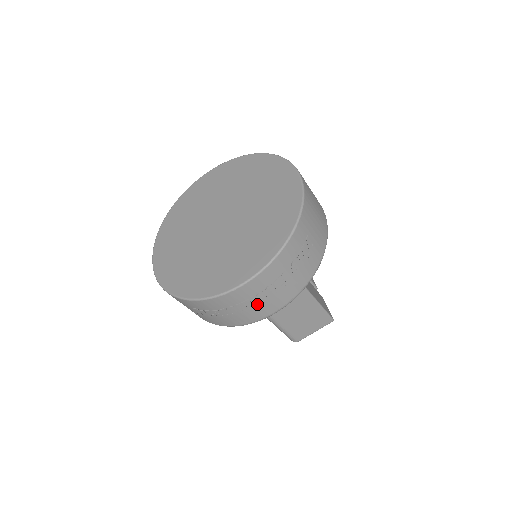
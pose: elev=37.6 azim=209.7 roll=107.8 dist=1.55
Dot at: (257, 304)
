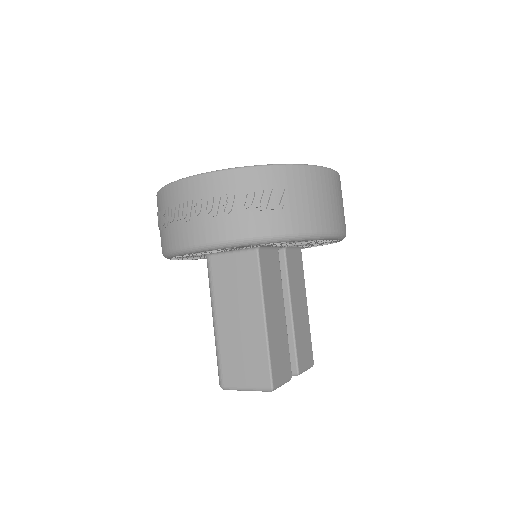
Dot at: (191, 216)
